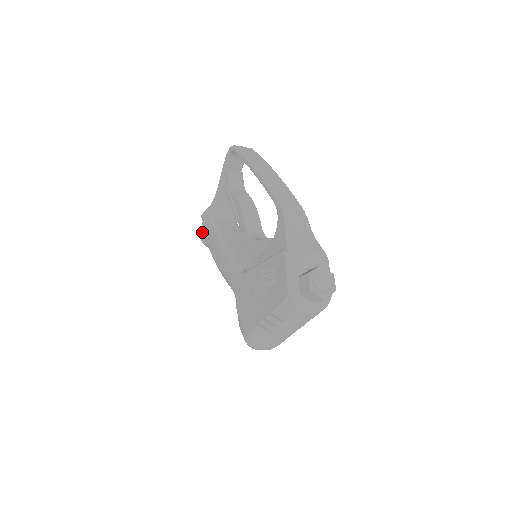
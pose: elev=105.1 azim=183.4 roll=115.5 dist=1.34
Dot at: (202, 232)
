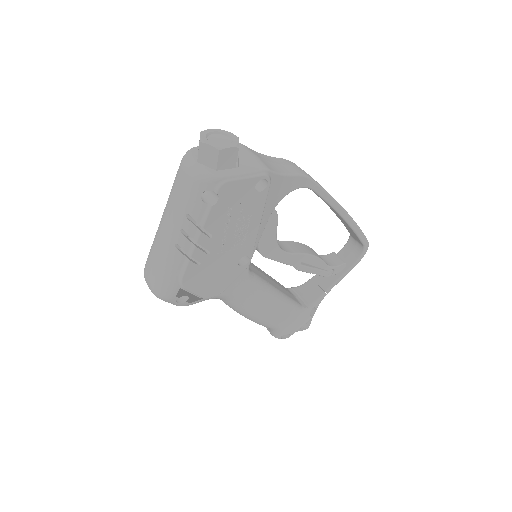
Dot at: occluded
